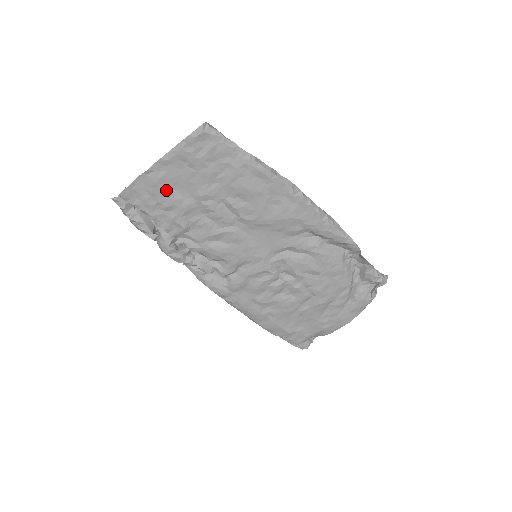
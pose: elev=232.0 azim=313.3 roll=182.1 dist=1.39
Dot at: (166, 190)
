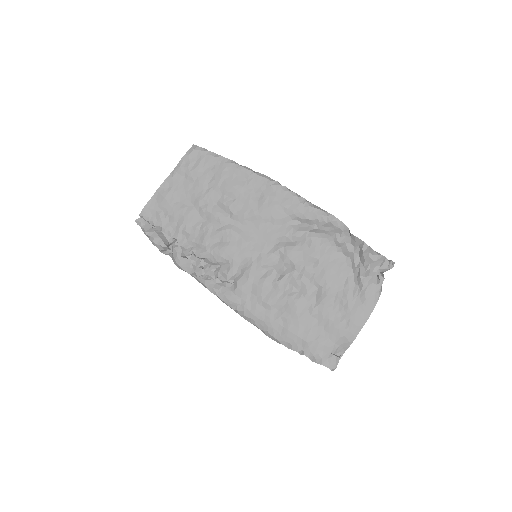
Dot at: (173, 203)
